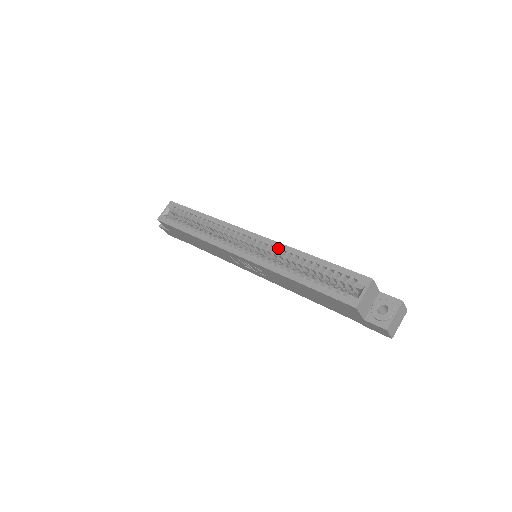
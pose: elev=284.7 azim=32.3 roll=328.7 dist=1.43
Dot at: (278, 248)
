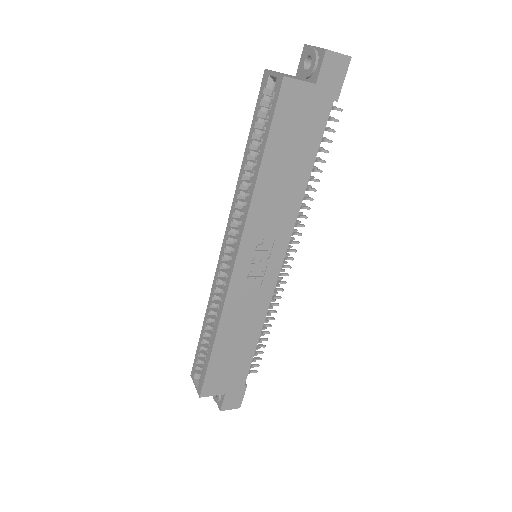
Dot at: (235, 207)
